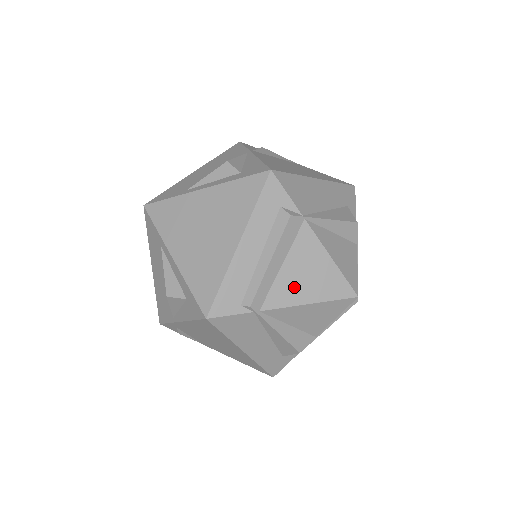
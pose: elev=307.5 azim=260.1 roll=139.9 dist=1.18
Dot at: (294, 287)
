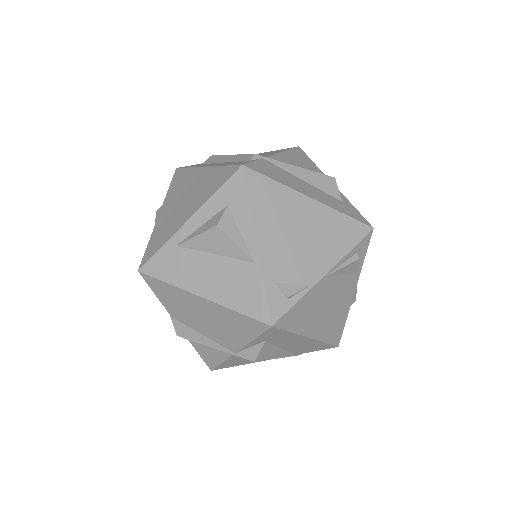
Dot at: (263, 155)
